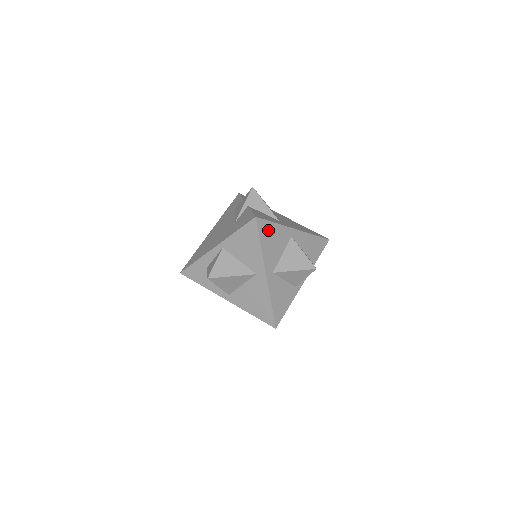
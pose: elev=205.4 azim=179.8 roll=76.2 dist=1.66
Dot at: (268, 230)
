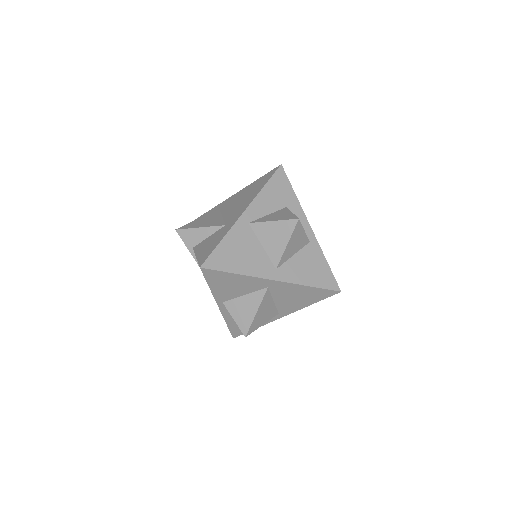
Dot at: (224, 255)
